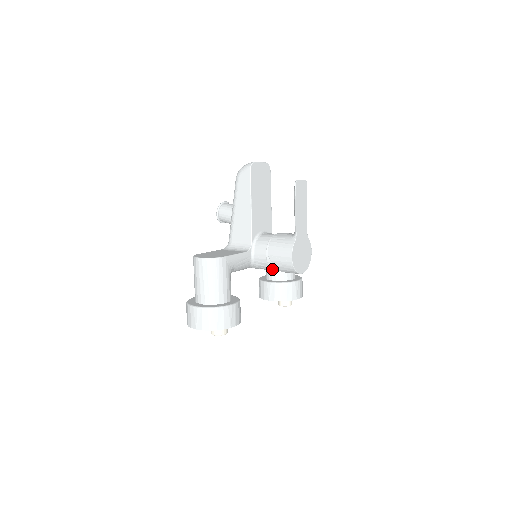
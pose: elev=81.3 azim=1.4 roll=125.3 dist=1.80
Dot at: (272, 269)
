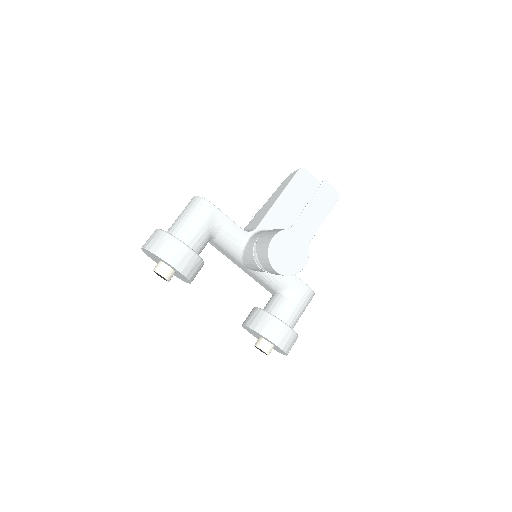
Dot at: (255, 261)
